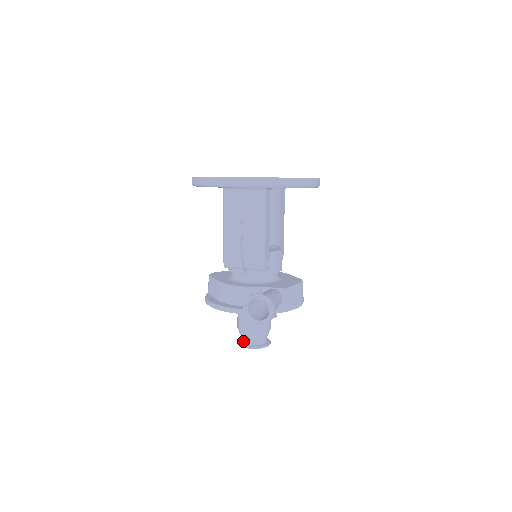
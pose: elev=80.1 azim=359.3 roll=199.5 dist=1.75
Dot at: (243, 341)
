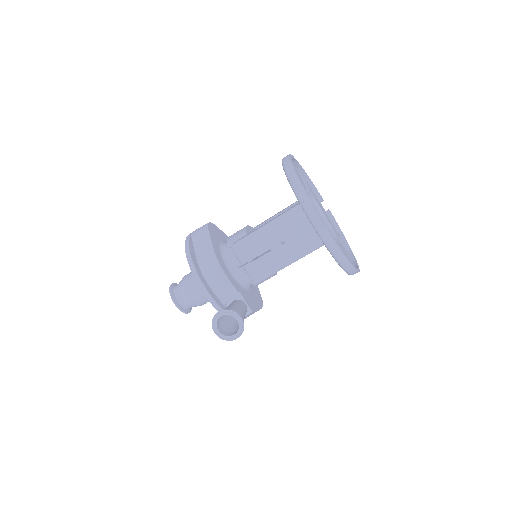
Dot at: (176, 293)
